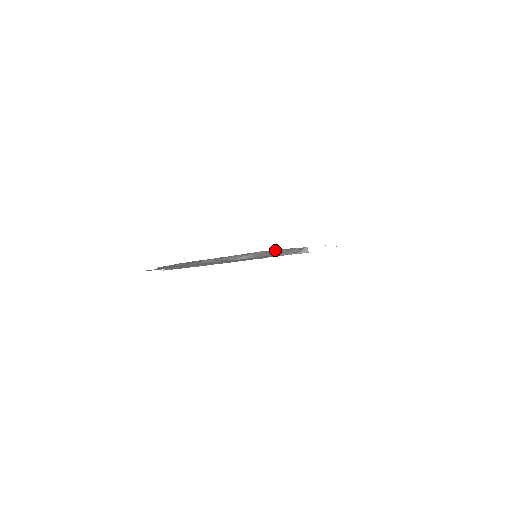
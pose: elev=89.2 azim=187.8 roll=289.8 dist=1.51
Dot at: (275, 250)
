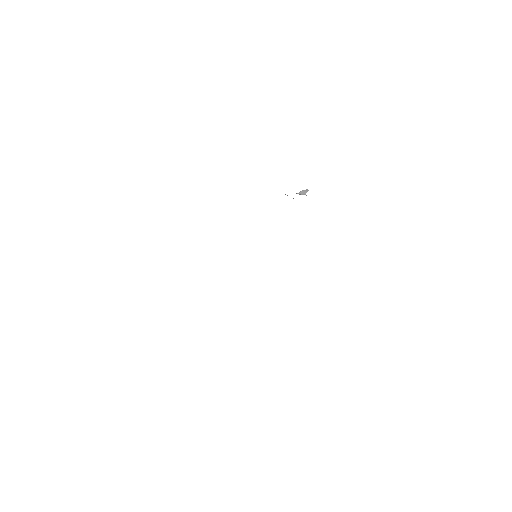
Dot at: occluded
